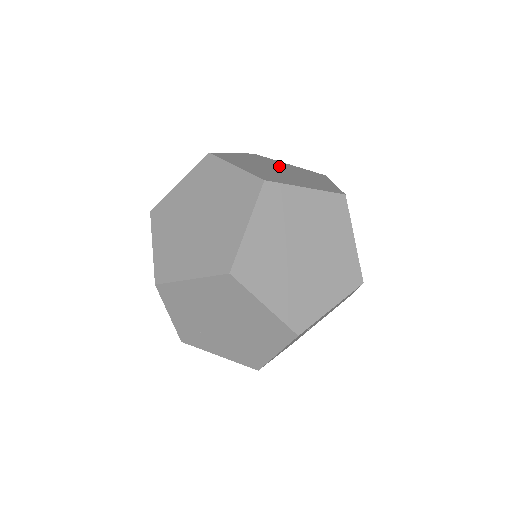
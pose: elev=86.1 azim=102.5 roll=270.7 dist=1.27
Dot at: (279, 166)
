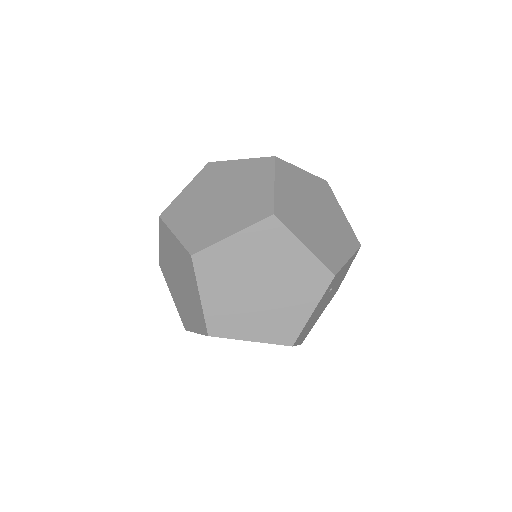
Dot at: occluded
